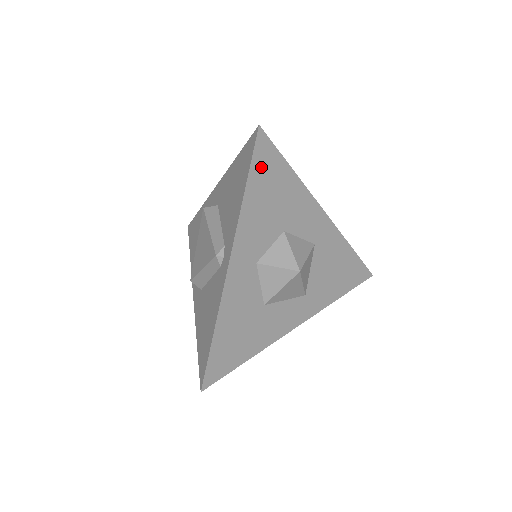
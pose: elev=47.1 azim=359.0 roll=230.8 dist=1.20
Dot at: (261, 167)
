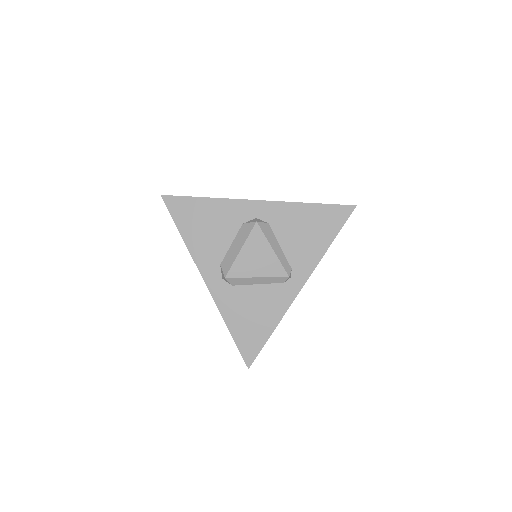
Dot at: occluded
